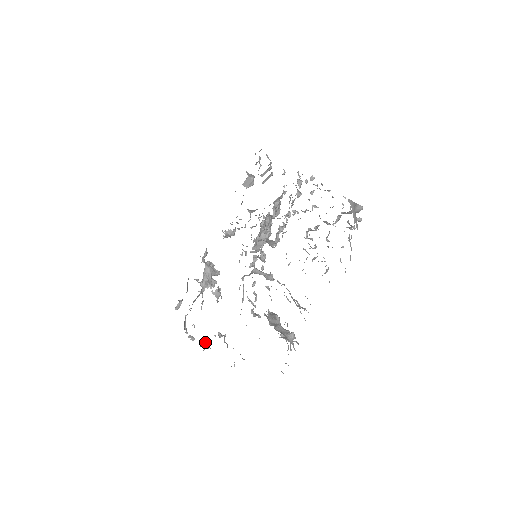
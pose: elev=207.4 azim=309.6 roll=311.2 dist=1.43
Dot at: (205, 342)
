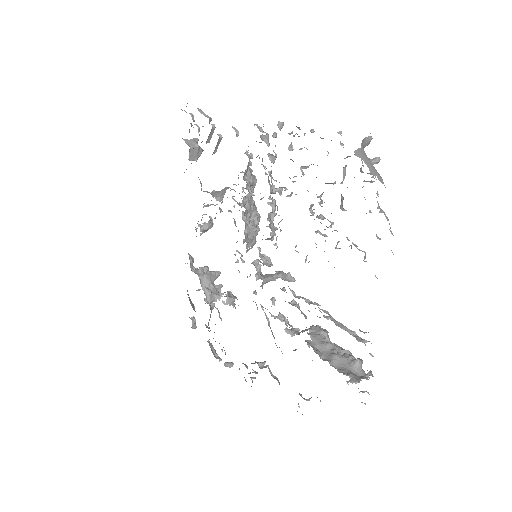
Dot at: (247, 368)
